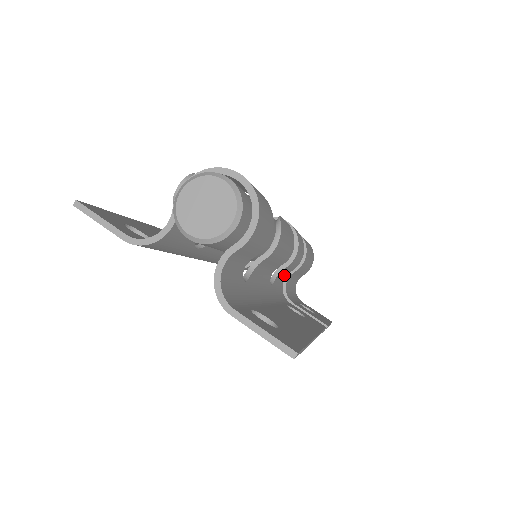
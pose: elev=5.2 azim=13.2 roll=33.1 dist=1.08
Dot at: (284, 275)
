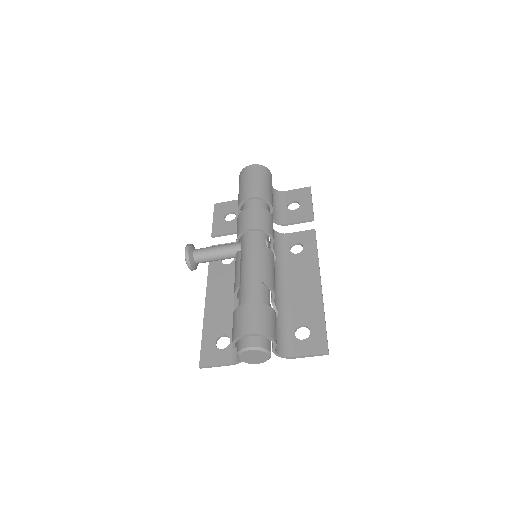
Dot at: occluded
